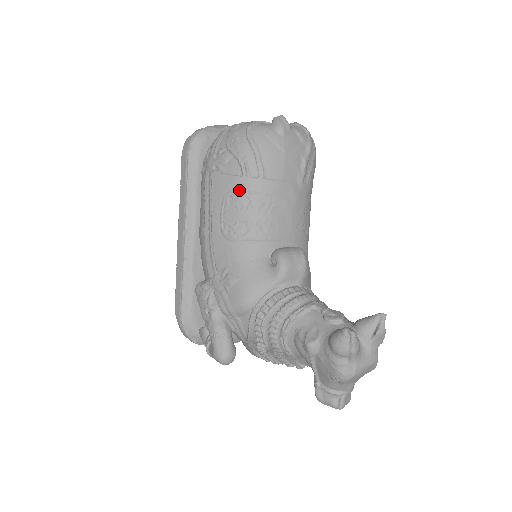
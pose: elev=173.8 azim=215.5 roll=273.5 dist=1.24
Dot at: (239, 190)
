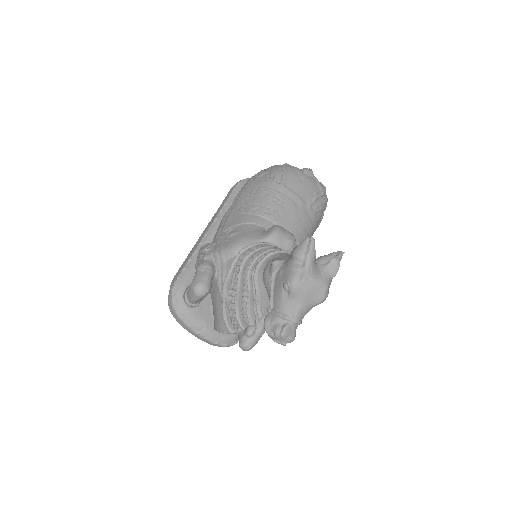
Dot at: (264, 187)
